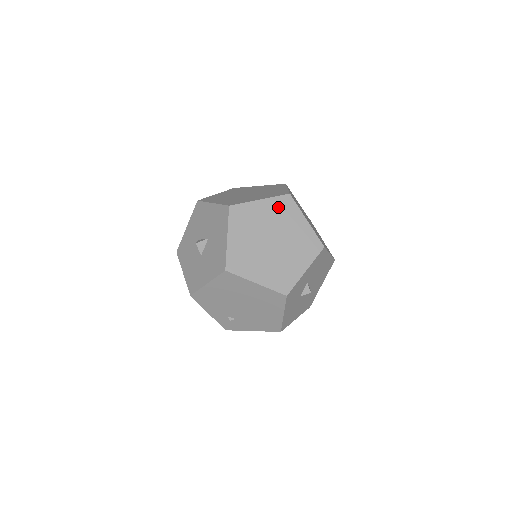
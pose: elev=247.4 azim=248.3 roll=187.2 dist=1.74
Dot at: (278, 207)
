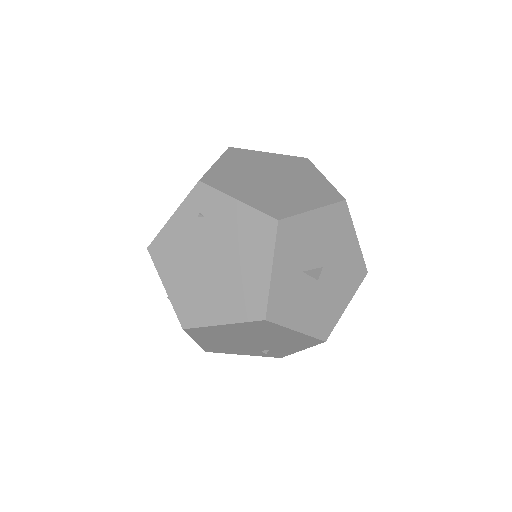
Dot at: (195, 209)
